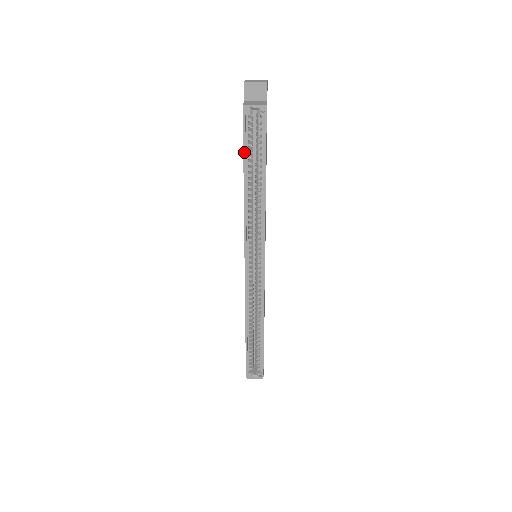
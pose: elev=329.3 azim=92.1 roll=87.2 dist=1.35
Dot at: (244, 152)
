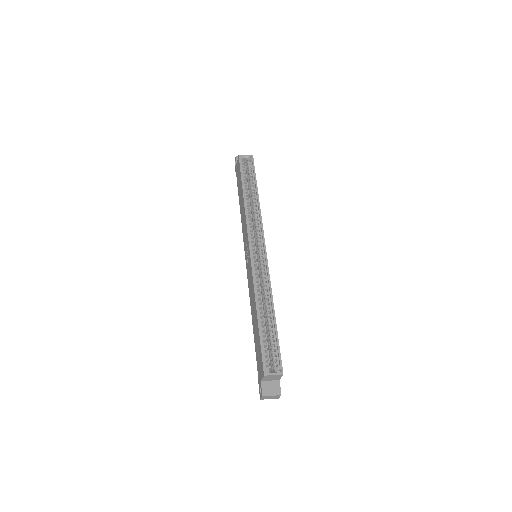
Dot at: (242, 177)
